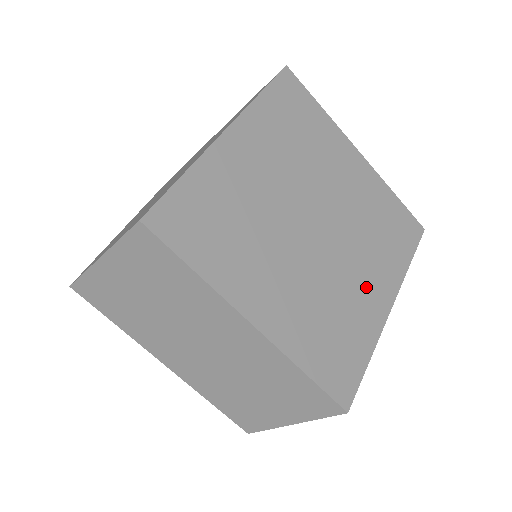
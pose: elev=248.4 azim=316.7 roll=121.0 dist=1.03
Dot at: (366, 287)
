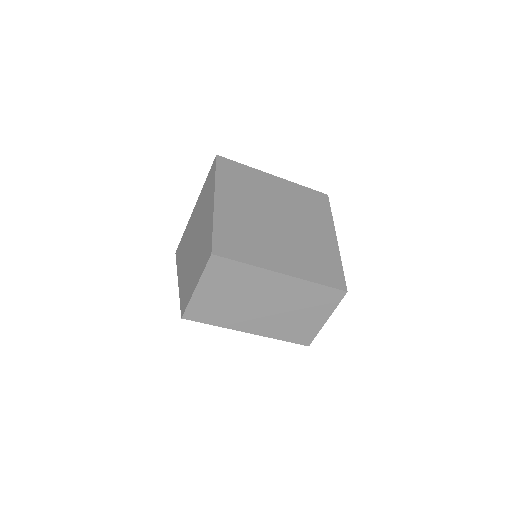
Dot at: (319, 235)
